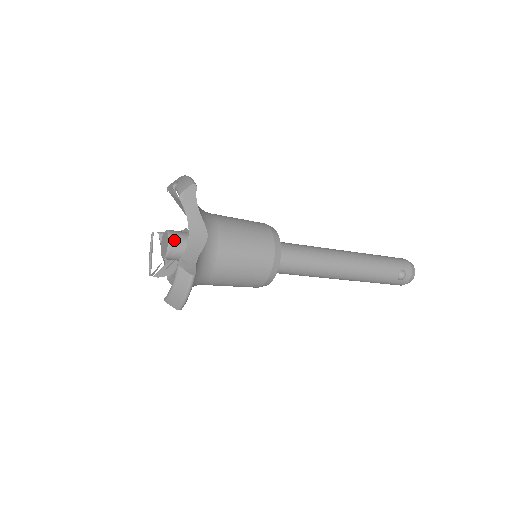
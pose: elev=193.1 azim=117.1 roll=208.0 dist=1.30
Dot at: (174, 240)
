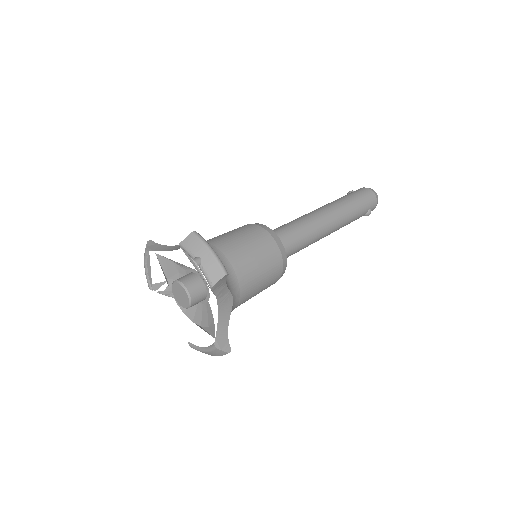
Dot at: (194, 299)
